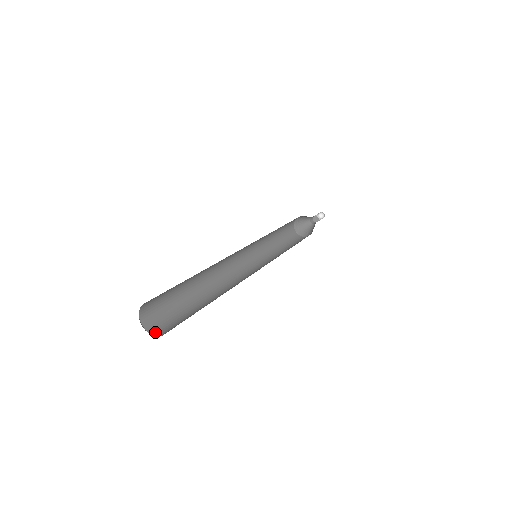
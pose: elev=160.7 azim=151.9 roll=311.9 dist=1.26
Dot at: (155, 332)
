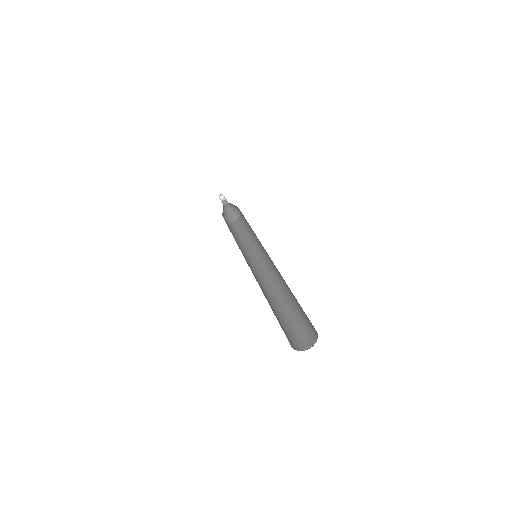
Dot at: (291, 345)
